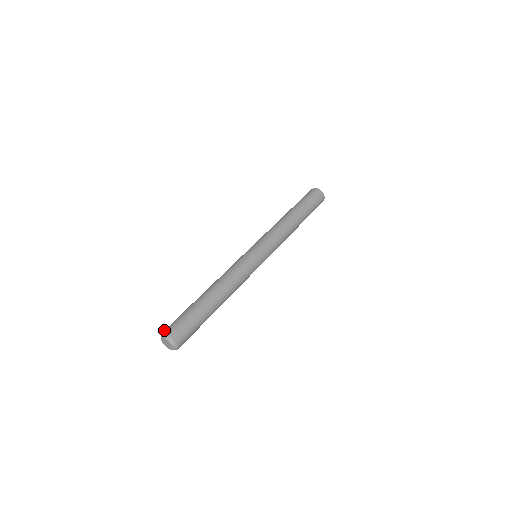
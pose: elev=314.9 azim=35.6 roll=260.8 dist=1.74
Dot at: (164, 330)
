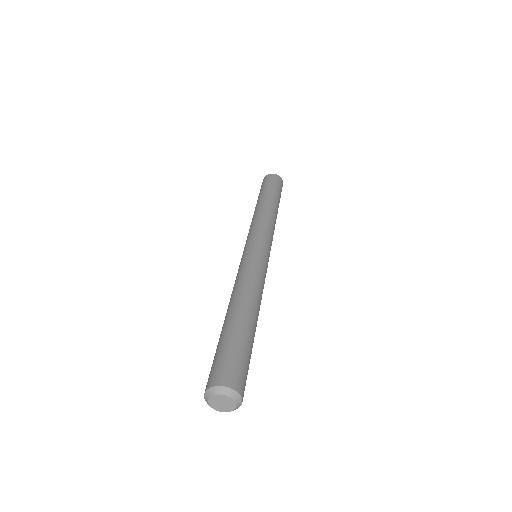
Dot at: (211, 382)
